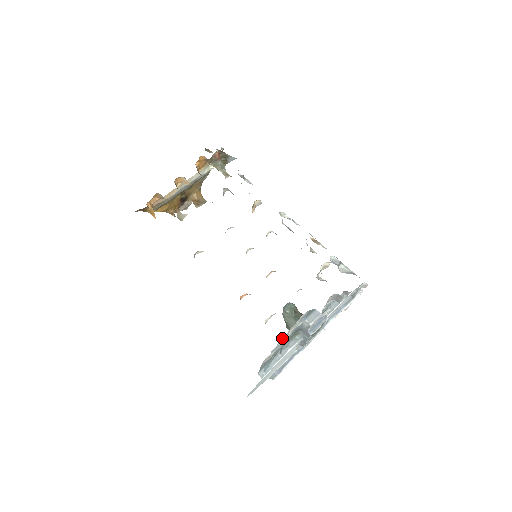
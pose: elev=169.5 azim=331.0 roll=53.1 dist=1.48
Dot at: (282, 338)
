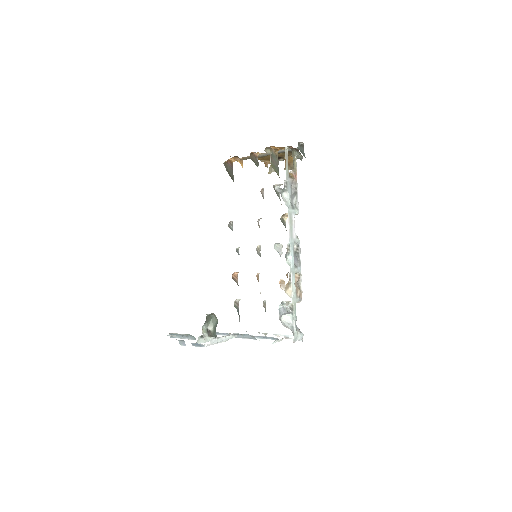
Dot at: occluded
